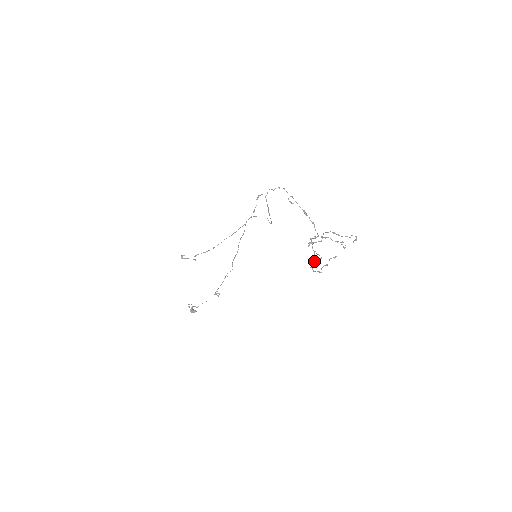
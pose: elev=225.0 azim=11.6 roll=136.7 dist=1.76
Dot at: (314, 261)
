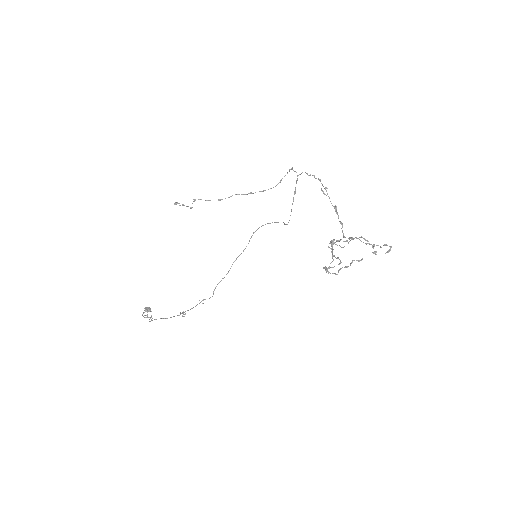
Dot at: occluded
